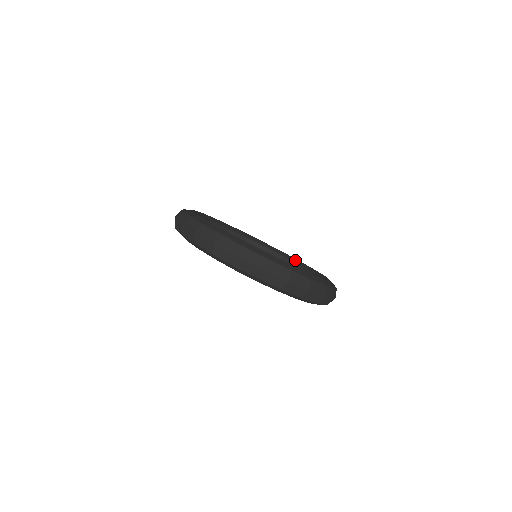
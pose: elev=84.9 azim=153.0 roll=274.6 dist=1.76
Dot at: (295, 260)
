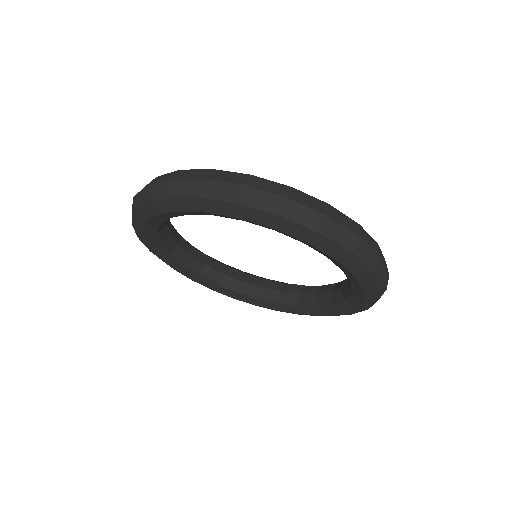
Dot at: occluded
